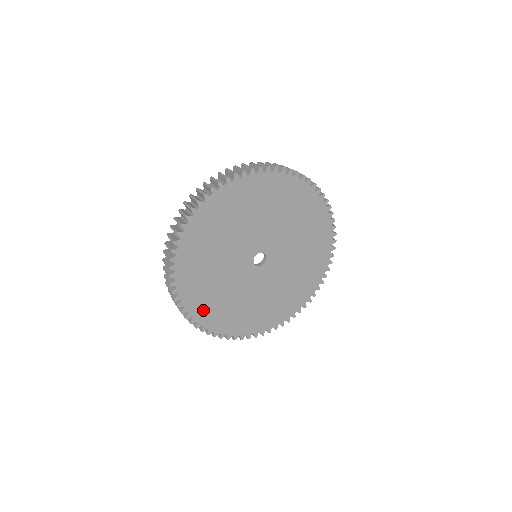
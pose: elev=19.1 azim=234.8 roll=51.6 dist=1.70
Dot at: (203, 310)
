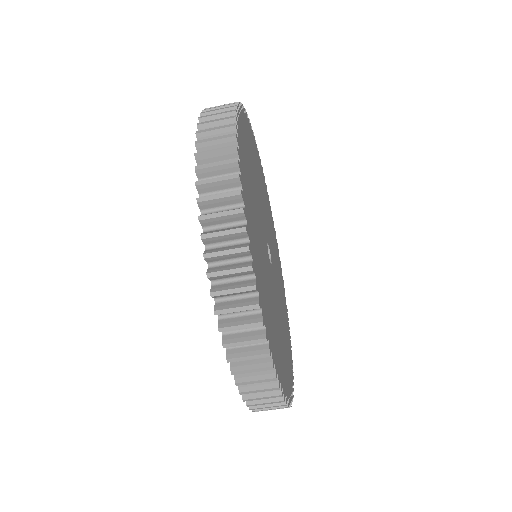
Dot at: (287, 375)
